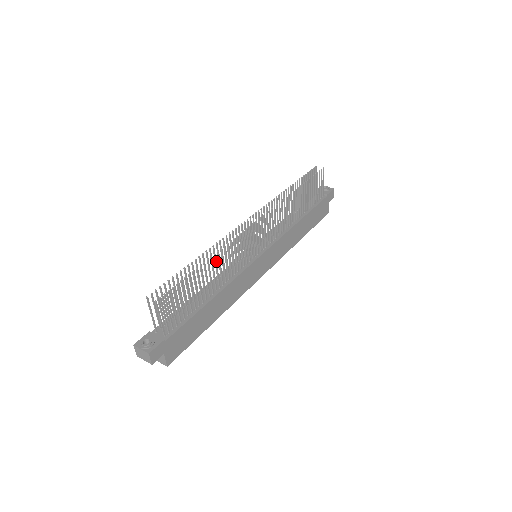
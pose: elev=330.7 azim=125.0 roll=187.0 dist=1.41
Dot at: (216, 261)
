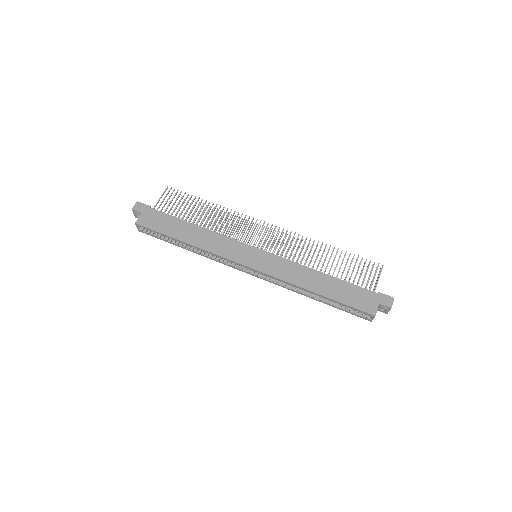
Dot at: occluded
